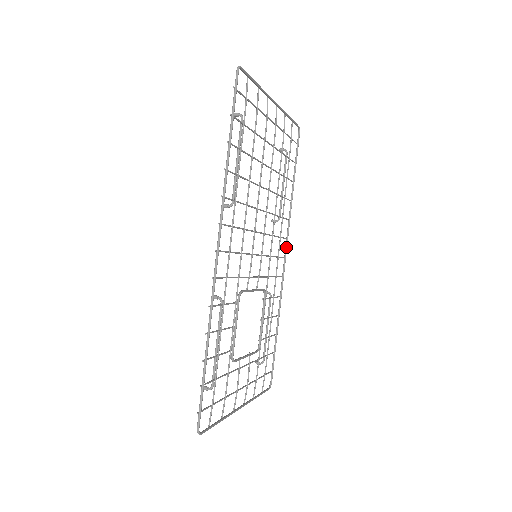
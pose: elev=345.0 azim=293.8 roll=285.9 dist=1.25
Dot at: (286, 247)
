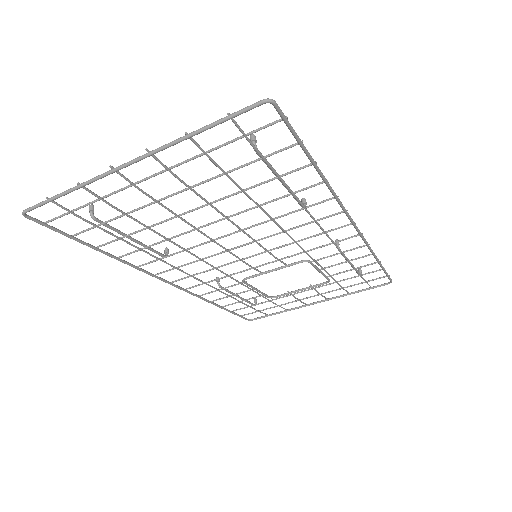
Dot at: occluded
